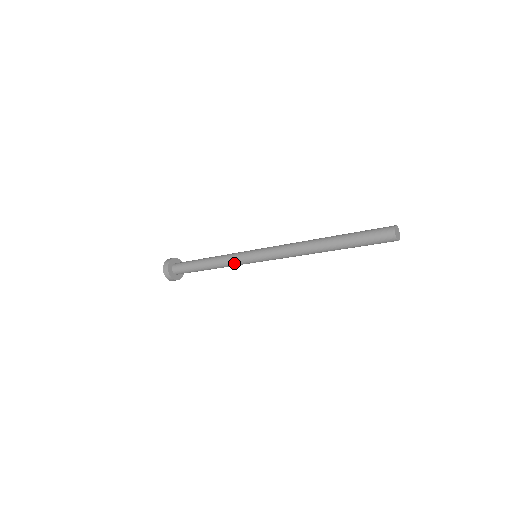
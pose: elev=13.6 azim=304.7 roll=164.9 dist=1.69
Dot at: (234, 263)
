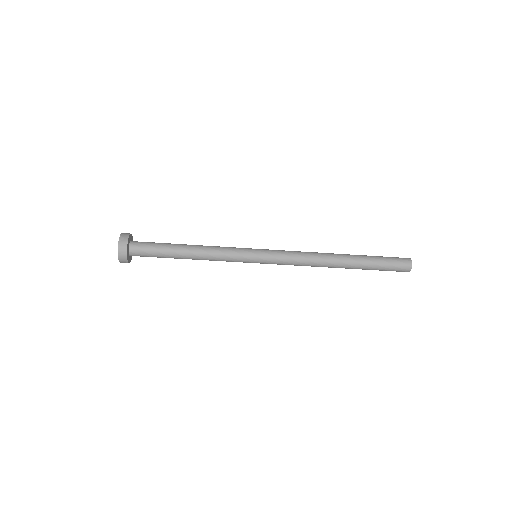
Dot at: (229, 256)
